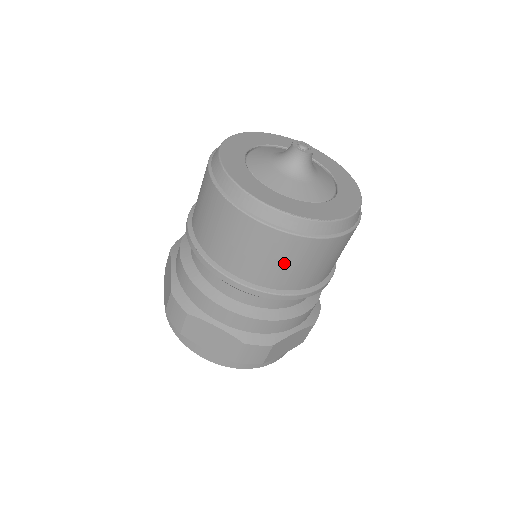
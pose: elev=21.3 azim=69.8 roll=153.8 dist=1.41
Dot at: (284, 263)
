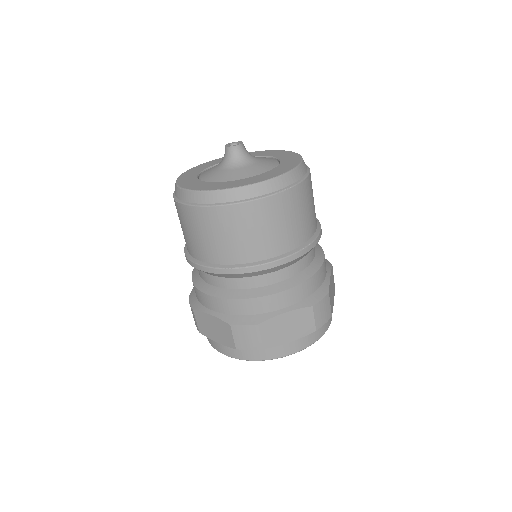
Dot at: (222, 236)
